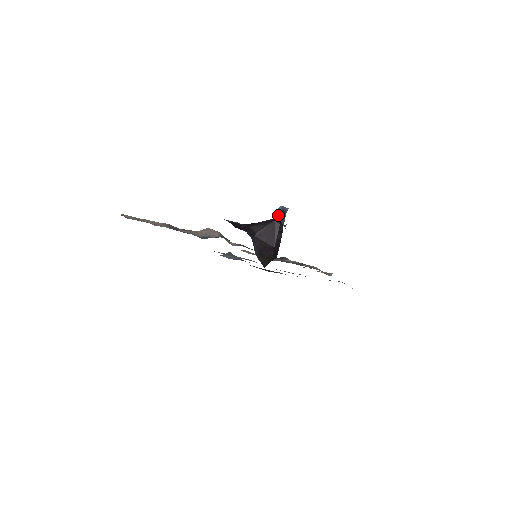
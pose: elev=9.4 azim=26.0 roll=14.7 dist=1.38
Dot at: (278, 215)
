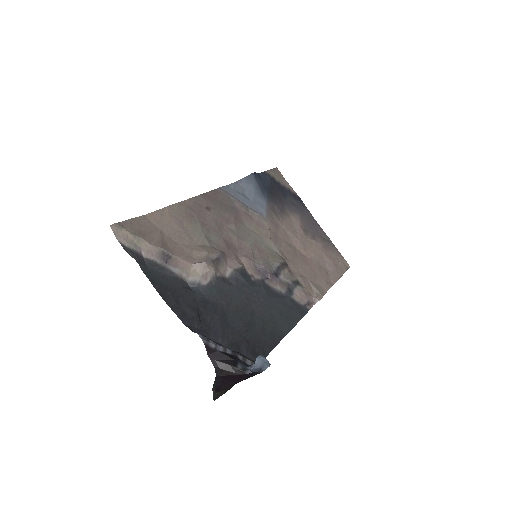
Dot at: (253, 370)
